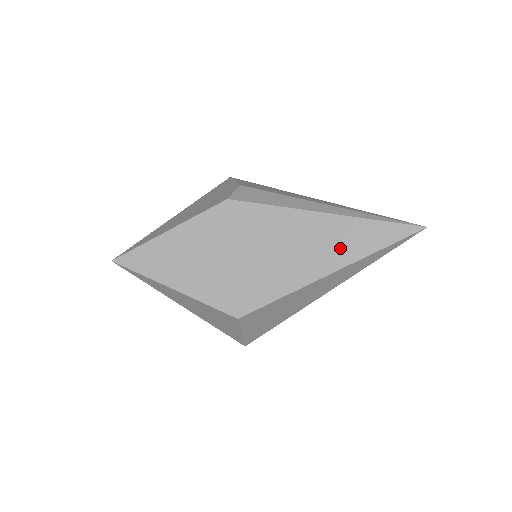
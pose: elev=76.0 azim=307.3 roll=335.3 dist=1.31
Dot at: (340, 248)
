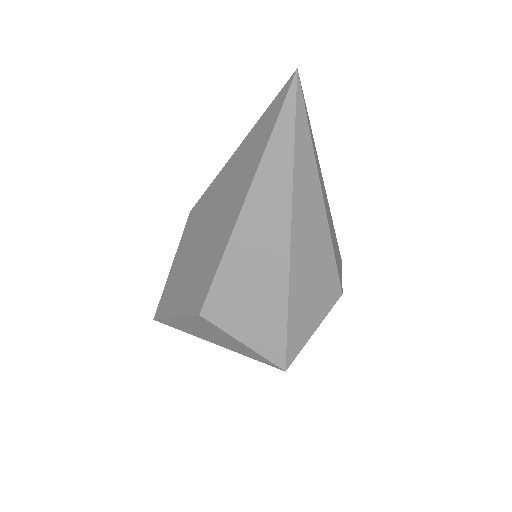
Dot at: (244, 174)
